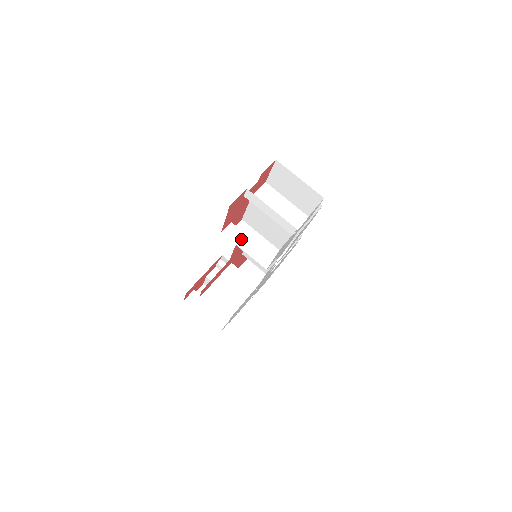
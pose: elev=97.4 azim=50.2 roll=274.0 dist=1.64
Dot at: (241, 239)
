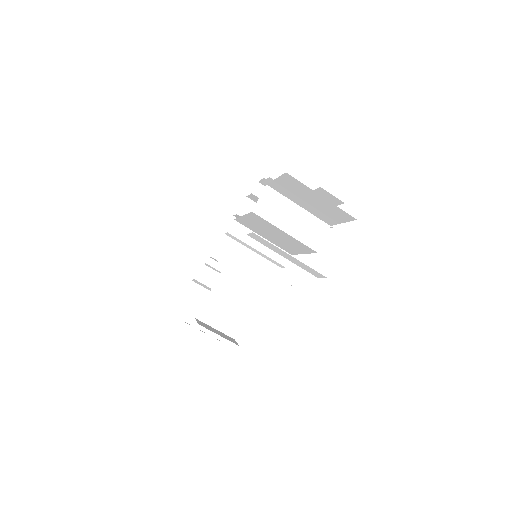
Dot at: (243, 268)
